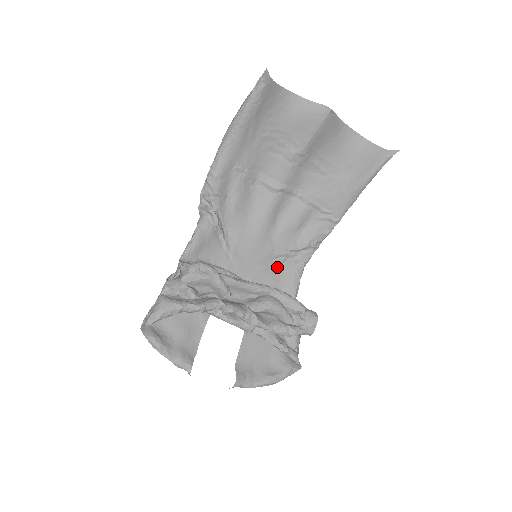
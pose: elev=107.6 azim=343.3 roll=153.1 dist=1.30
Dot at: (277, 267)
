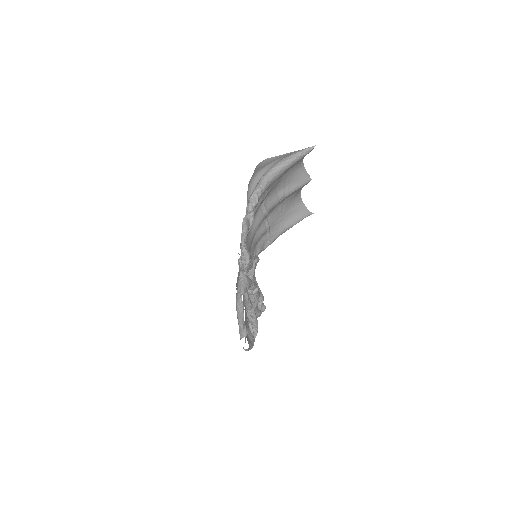
Dot at: occluded
